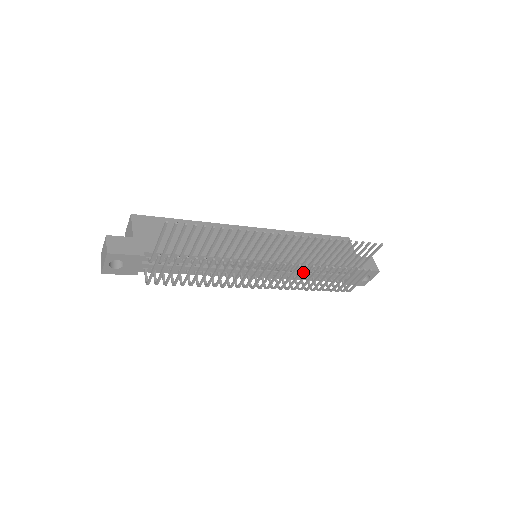
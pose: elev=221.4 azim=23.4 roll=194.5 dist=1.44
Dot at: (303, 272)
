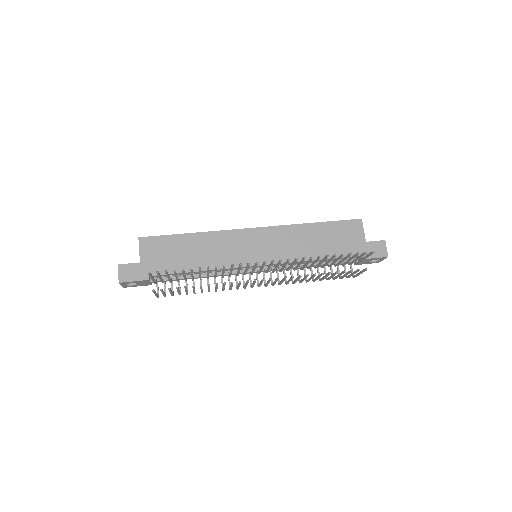
Dot at: occluded
